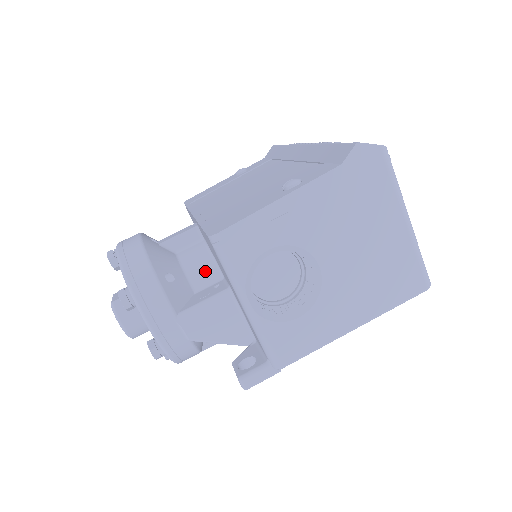
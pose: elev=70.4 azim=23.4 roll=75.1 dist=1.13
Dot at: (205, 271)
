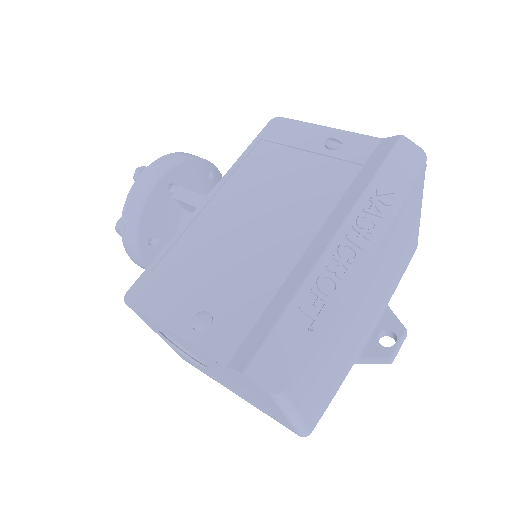
Dot at: occluded
